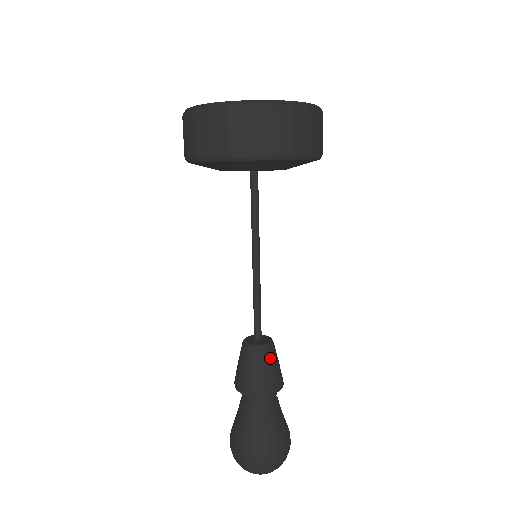
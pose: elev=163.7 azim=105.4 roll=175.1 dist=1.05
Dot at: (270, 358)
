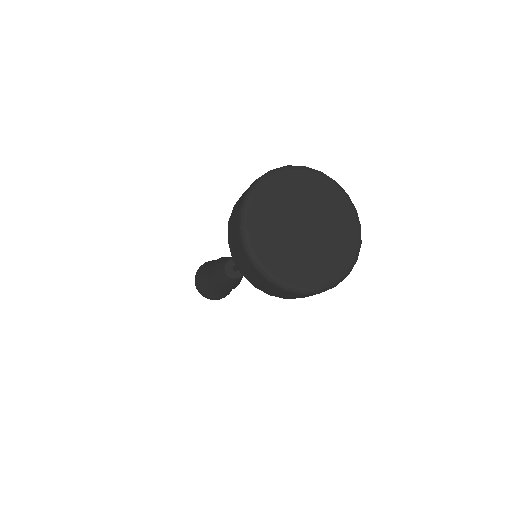
Dot at: (240, 280)
